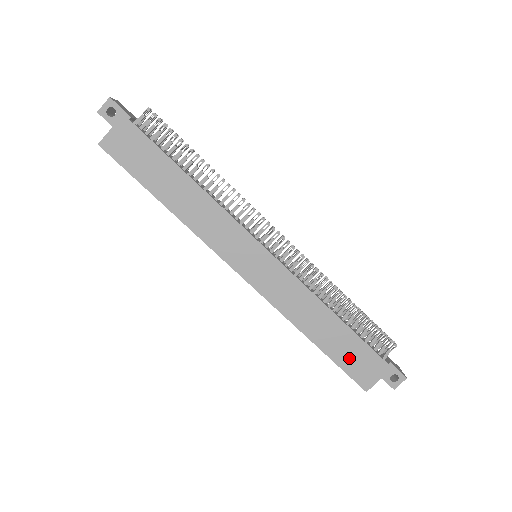
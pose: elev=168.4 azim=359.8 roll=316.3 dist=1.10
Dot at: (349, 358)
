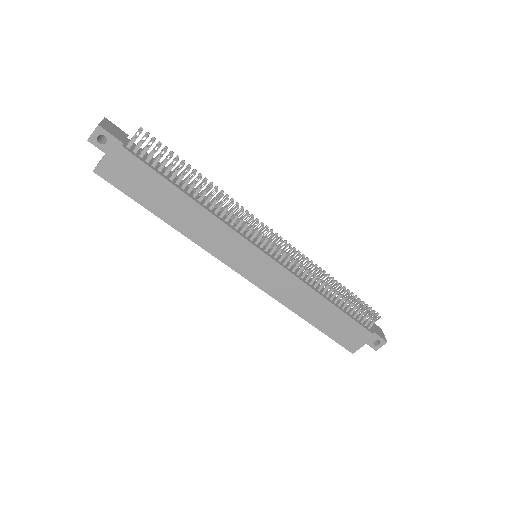
Dot at: (339, 331)
